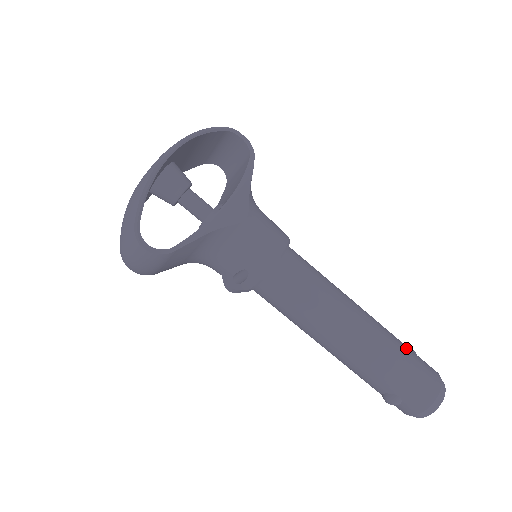
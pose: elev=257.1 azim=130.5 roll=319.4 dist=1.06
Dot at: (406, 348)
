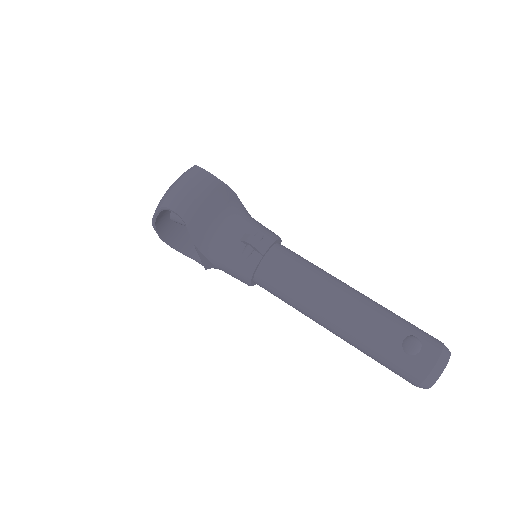
Dot at: occluded
